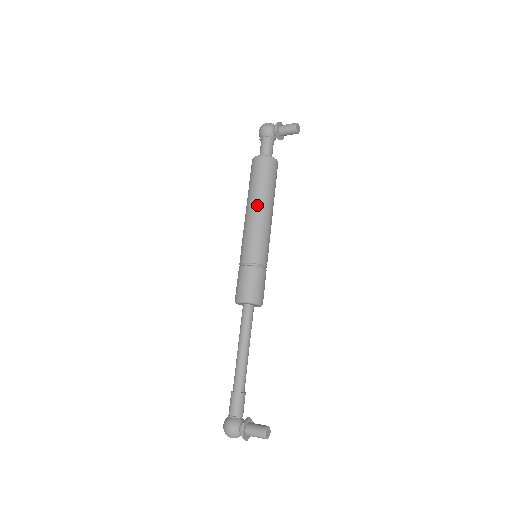
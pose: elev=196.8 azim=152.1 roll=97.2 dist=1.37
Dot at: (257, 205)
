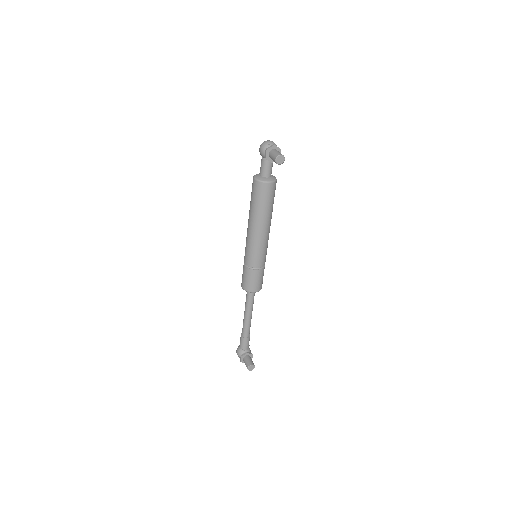
Dot at: (251, 222)
